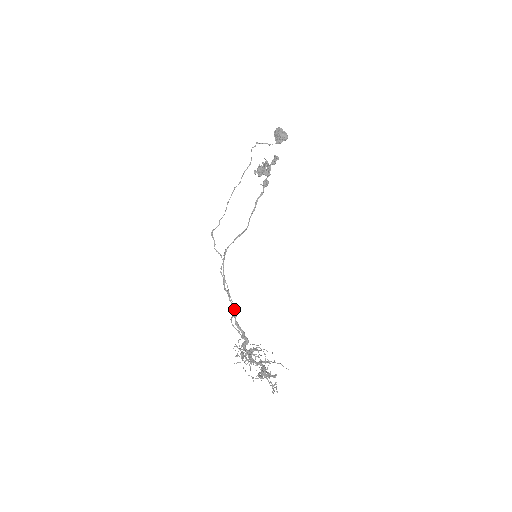
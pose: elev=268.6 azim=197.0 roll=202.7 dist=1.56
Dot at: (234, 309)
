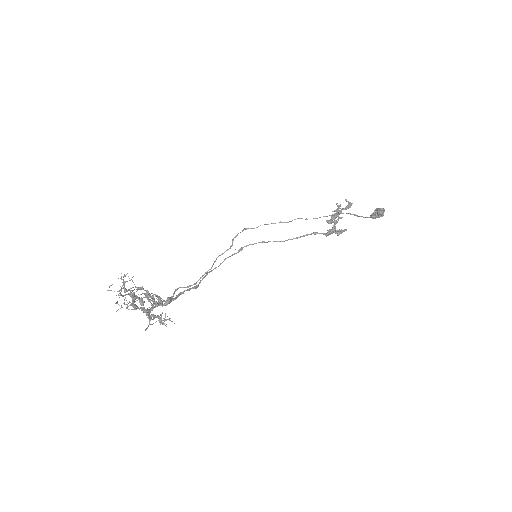
Dot at: (194, 284)
